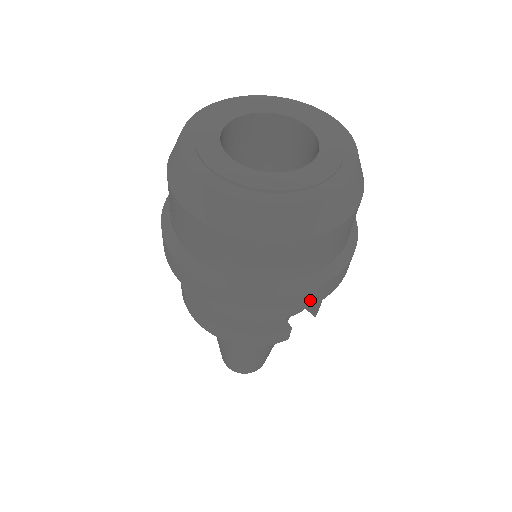
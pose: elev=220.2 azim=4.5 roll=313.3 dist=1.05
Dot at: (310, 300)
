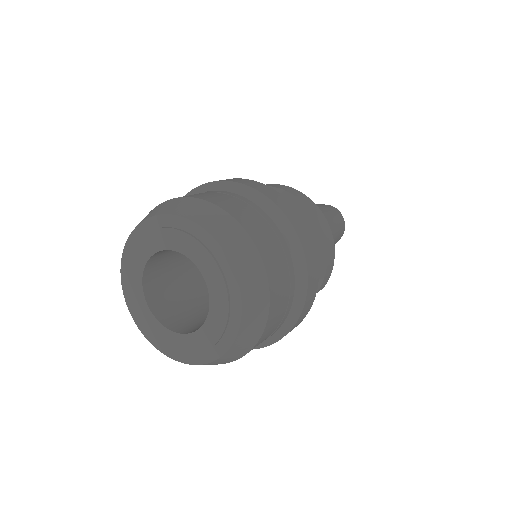
Dot at: occluded
